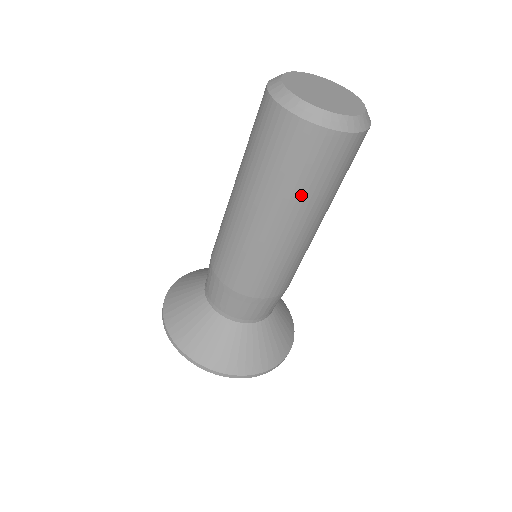
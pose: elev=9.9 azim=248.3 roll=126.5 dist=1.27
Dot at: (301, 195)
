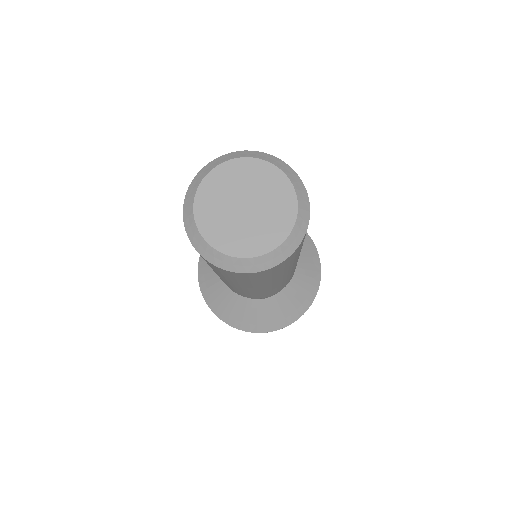
Dot at: (240, 283)
